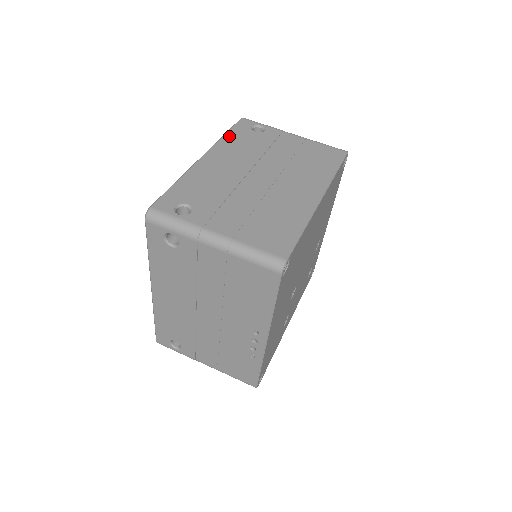
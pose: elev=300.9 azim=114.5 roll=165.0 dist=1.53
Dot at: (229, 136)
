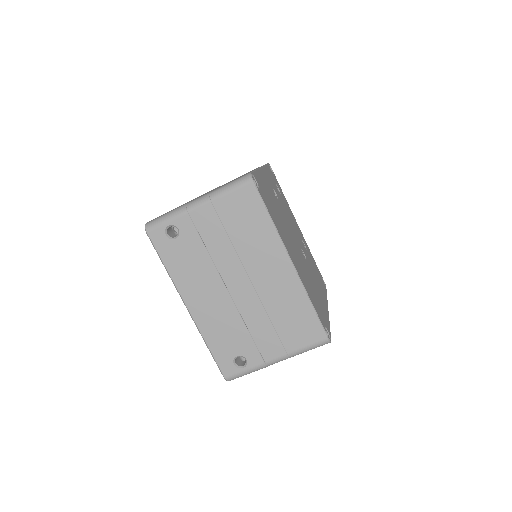
Dot at: (170, 267)
